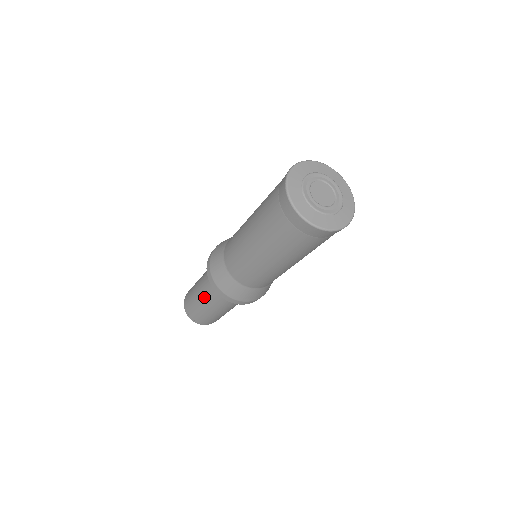
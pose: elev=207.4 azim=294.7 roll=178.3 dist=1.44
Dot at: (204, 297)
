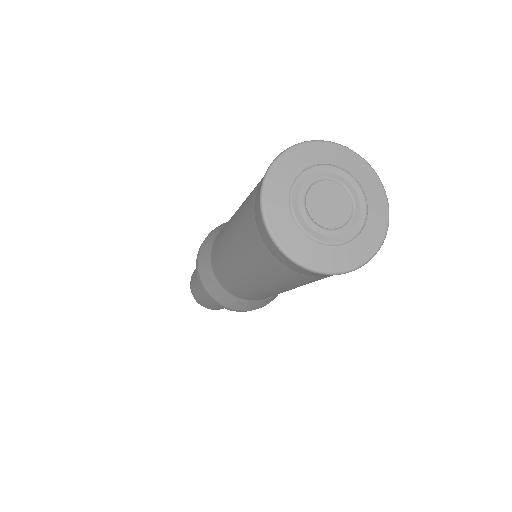
Dot at: occluded
